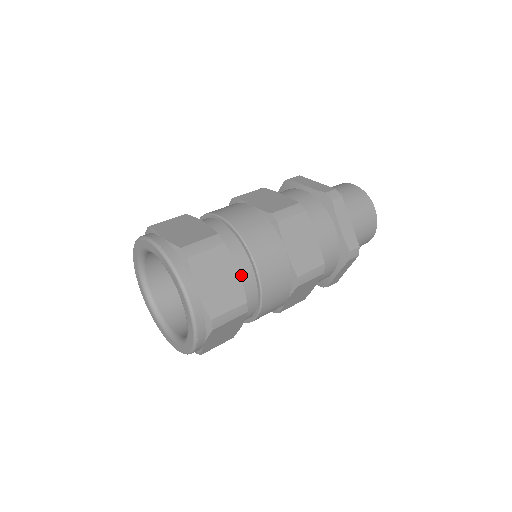
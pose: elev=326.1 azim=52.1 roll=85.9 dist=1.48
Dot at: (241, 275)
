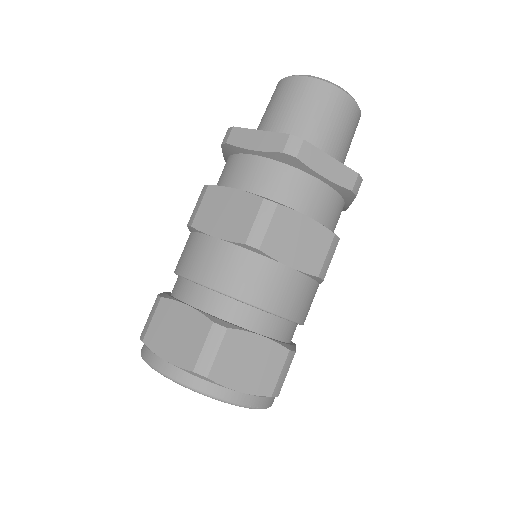
Dot at: occluded
